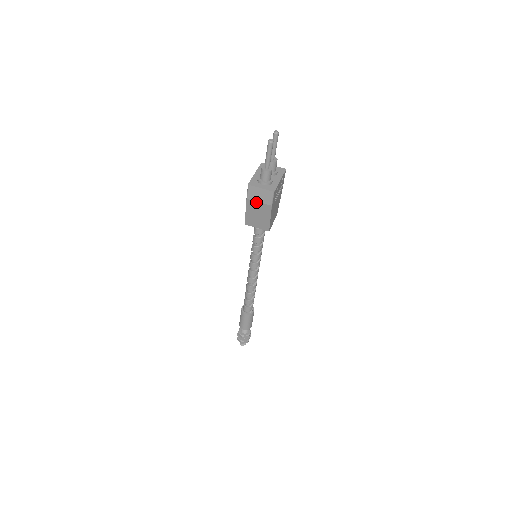
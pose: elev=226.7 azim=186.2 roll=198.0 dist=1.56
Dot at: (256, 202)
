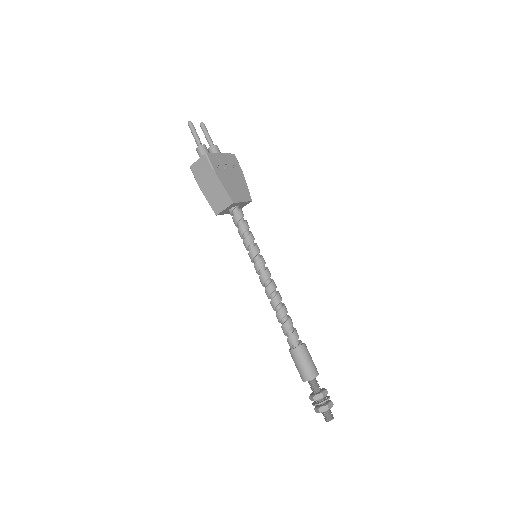
Dot at: (203, 177)
